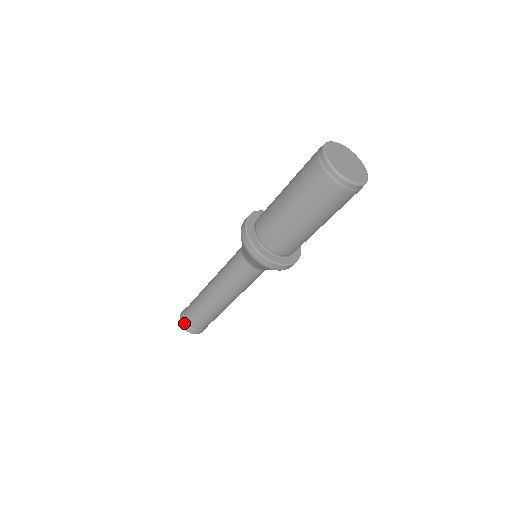
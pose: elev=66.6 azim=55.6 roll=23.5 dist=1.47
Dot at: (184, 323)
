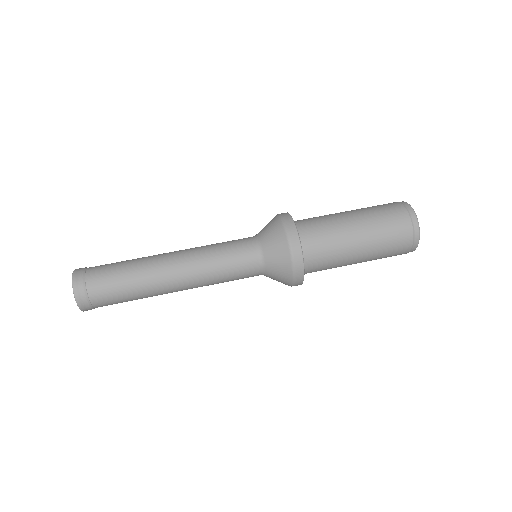
Dot at: (82, 284)
